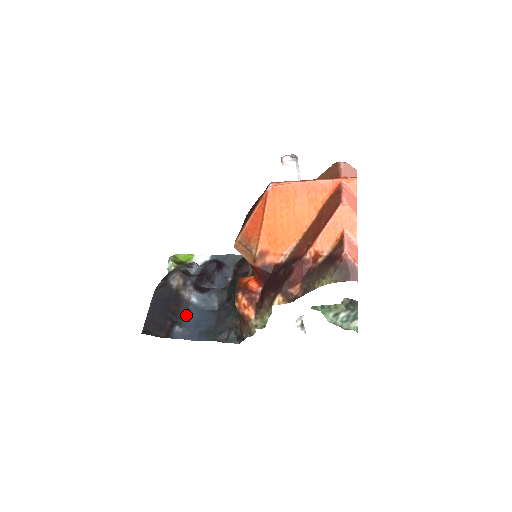
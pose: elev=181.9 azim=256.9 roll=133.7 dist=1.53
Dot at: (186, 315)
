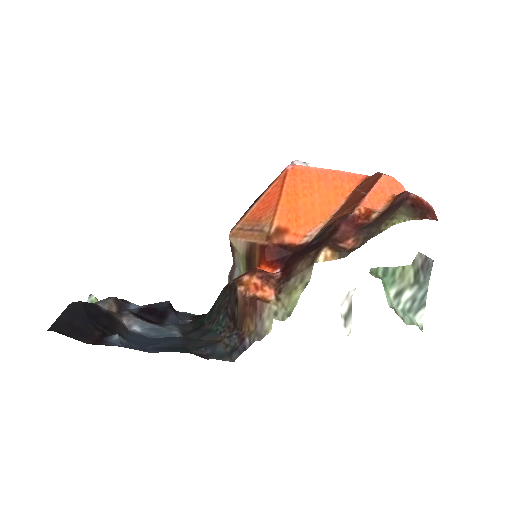
Dot at: (126, 336)
